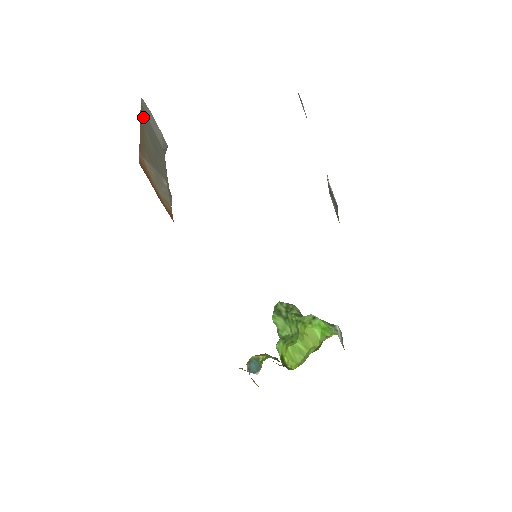
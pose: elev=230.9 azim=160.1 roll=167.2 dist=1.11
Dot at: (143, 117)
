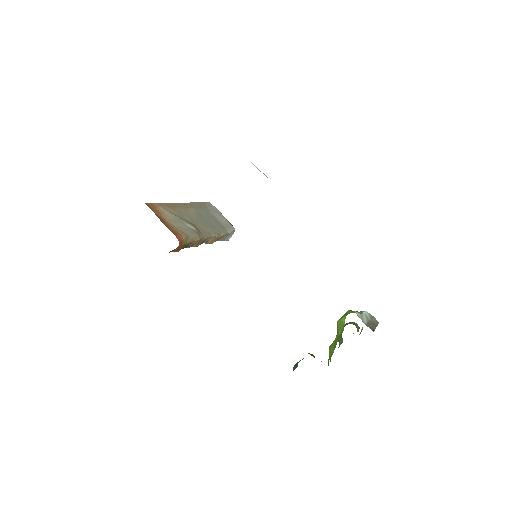
Dot at: (197, 206)
